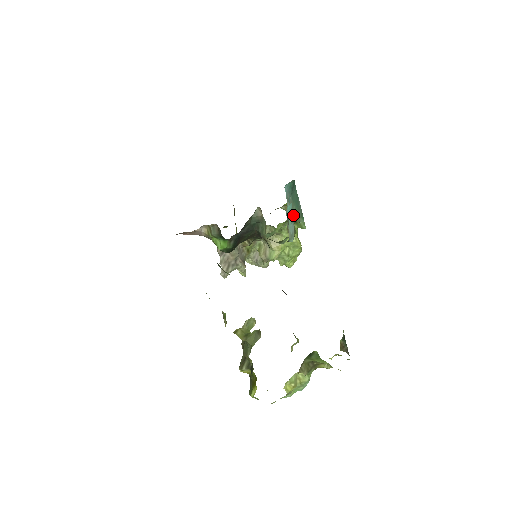
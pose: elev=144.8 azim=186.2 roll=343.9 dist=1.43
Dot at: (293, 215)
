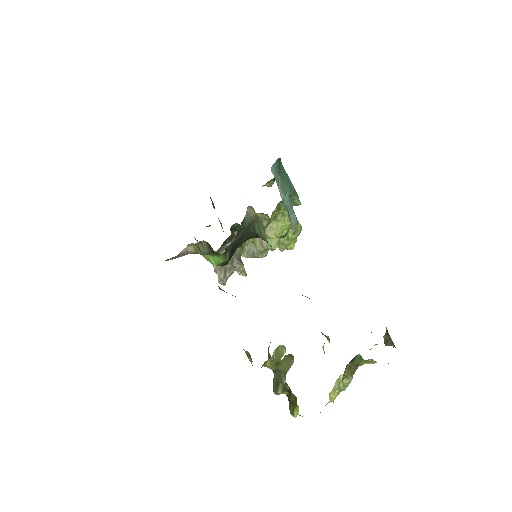
Dot at: (291, 202)
